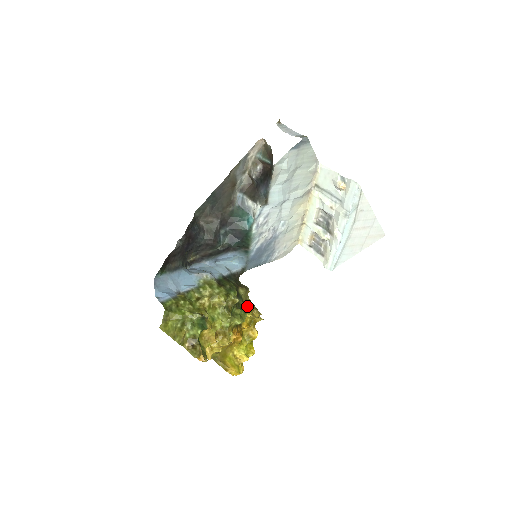
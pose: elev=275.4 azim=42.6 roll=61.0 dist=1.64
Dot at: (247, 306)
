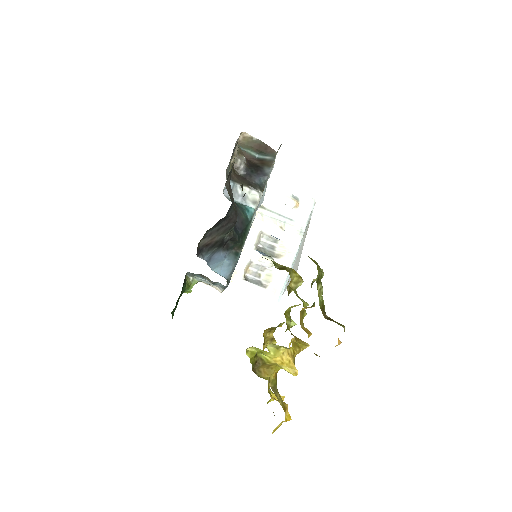
Dot at: occluded
